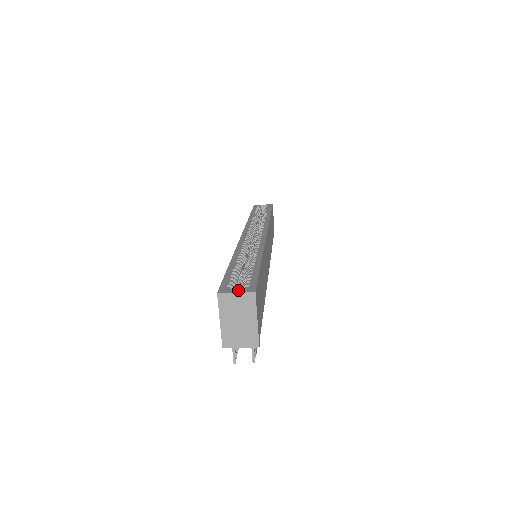
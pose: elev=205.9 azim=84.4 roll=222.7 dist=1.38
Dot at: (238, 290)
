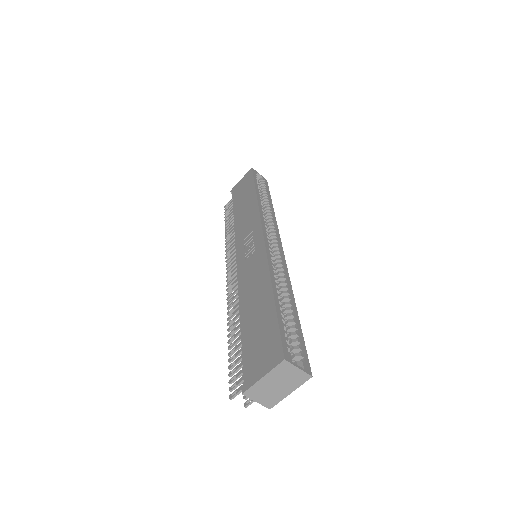
Dot at: occluded
